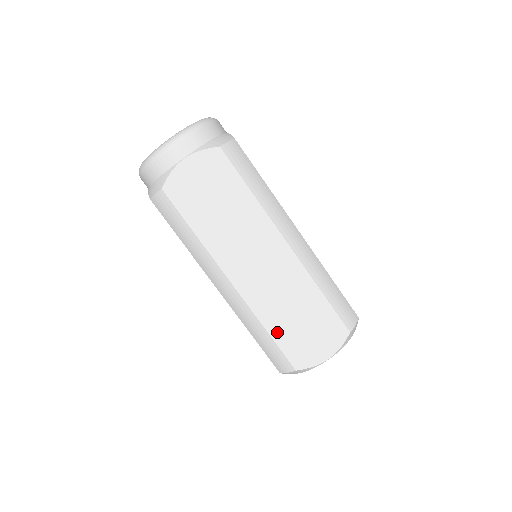
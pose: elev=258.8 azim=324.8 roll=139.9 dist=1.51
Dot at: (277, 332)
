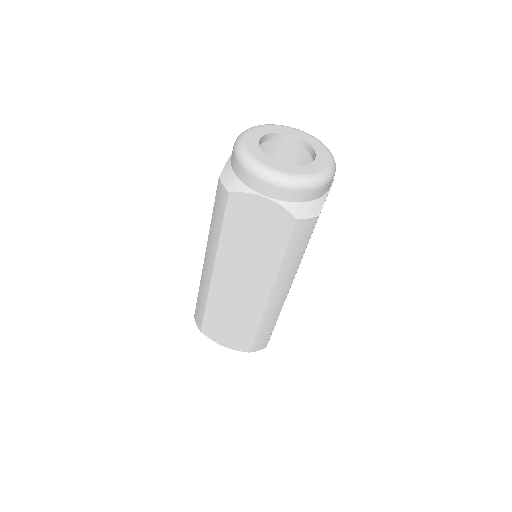
Dot at: (211, 313)
